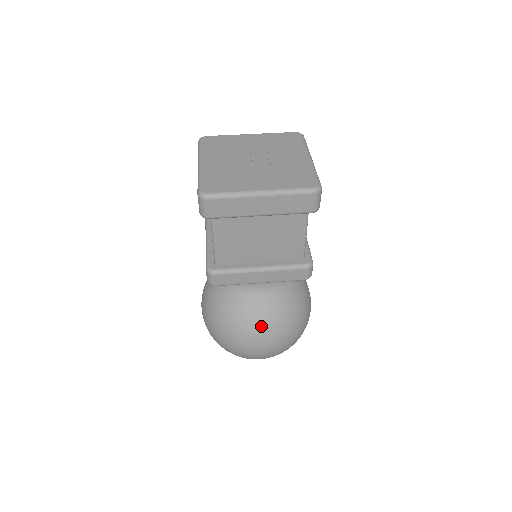
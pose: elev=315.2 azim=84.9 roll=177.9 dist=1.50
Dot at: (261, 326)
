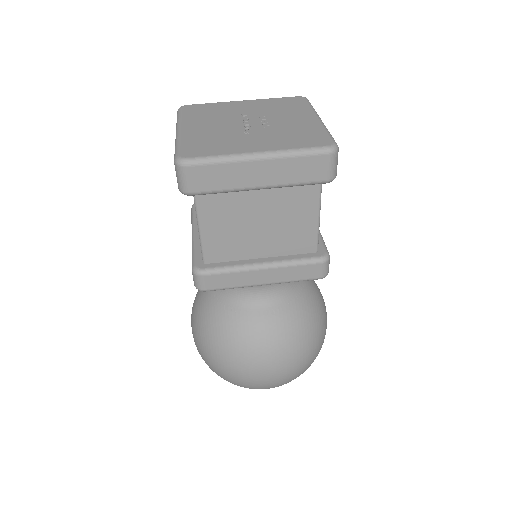
Dot at: (266, 344)
